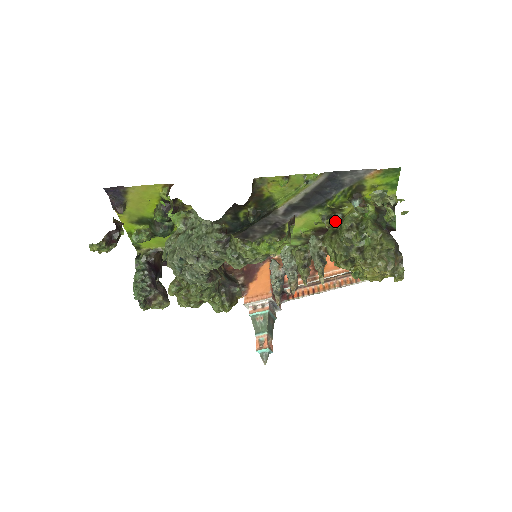
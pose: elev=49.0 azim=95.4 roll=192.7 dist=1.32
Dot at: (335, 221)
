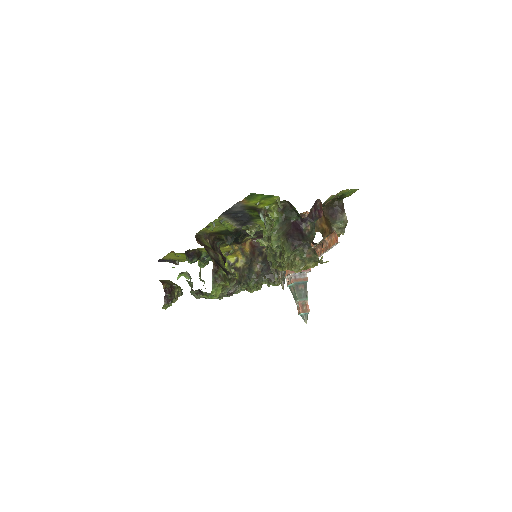
Dot at: occluded
